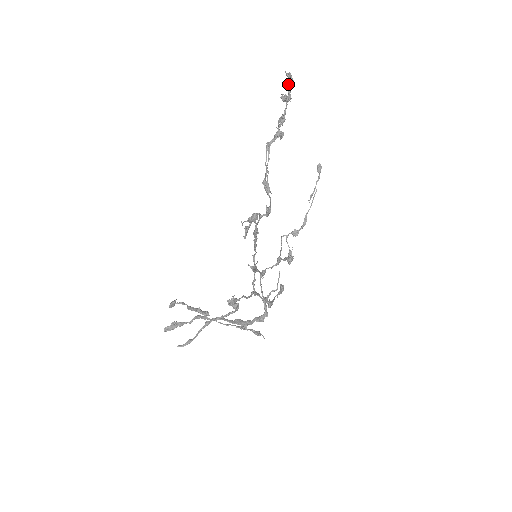
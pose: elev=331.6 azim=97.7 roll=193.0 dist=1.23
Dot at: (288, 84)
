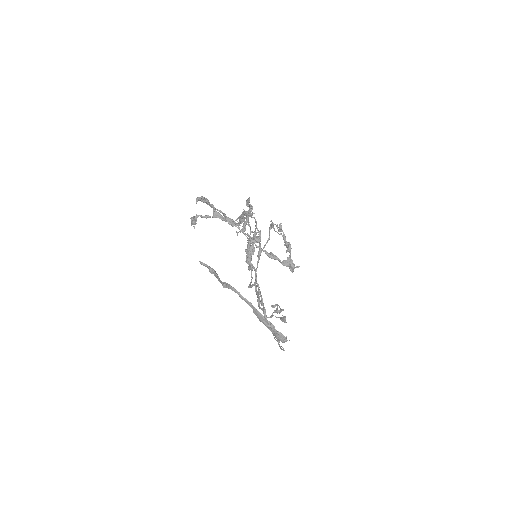
Dot at: (240, 217)
